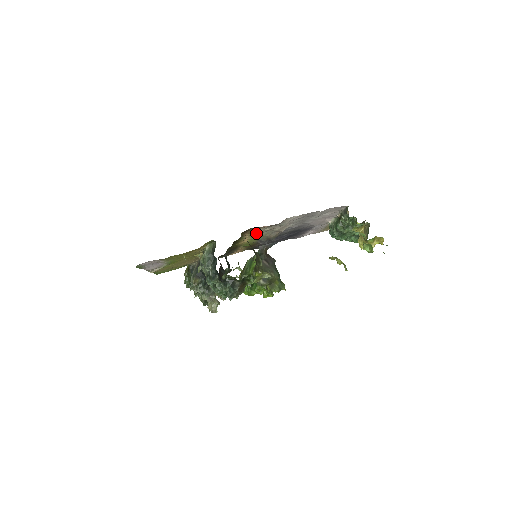
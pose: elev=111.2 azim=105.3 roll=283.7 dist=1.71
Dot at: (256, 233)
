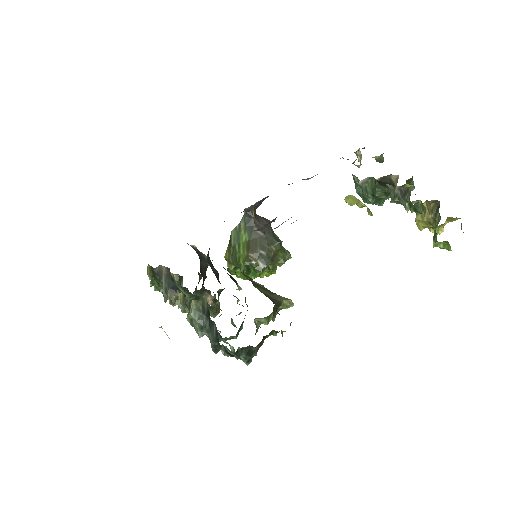
Dot at: occluded
